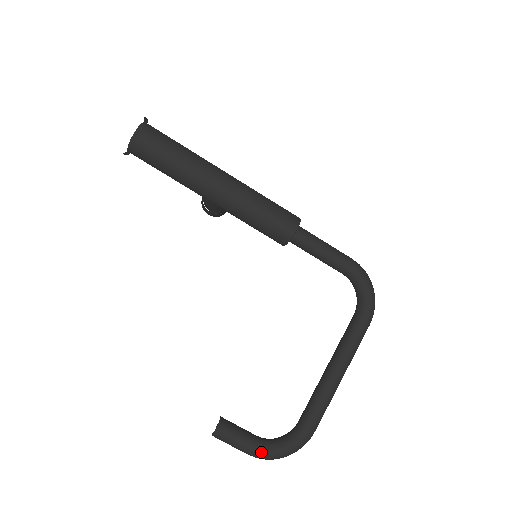
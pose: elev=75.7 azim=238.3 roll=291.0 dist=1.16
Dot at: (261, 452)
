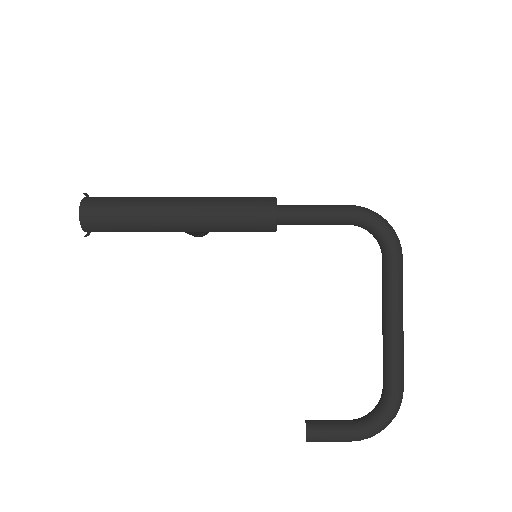
Dot at: (361, 434)
